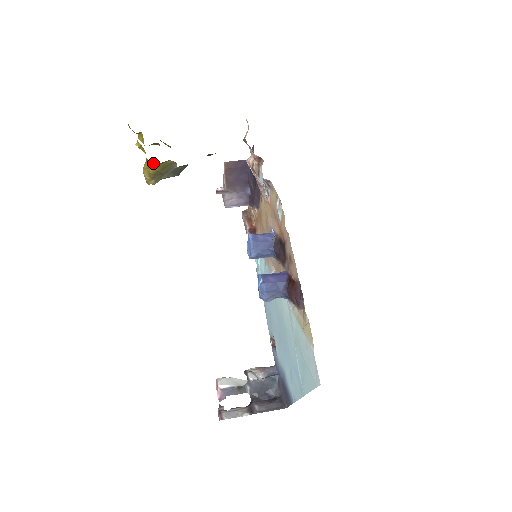
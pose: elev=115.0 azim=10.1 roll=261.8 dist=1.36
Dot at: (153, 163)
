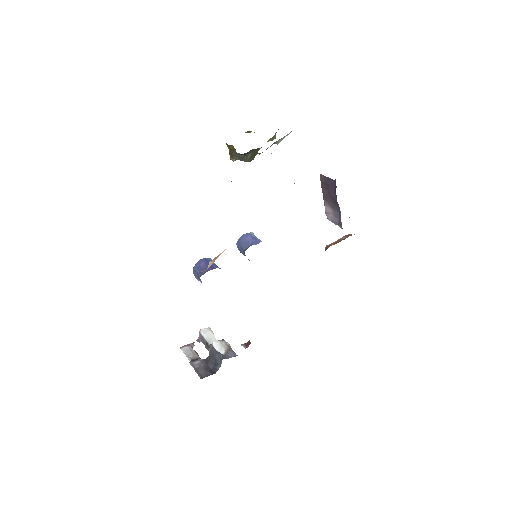
Dot at: (226, 143)
